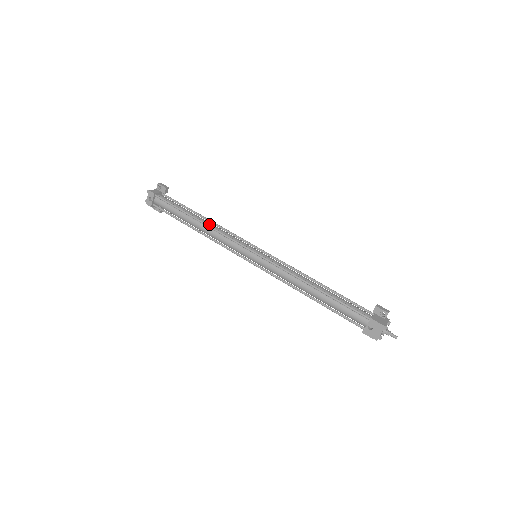
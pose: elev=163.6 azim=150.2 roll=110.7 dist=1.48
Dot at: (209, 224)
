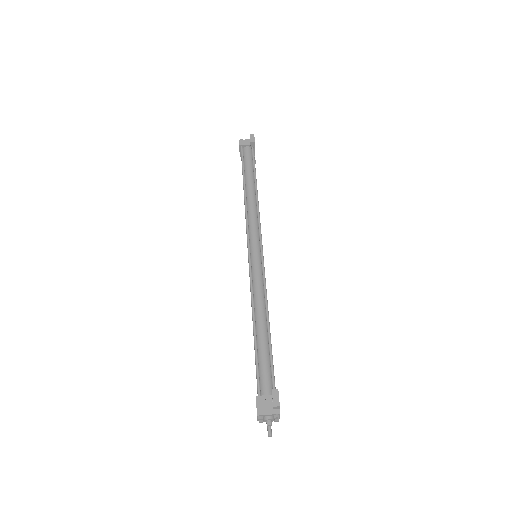
Dot at: (249, 200)
